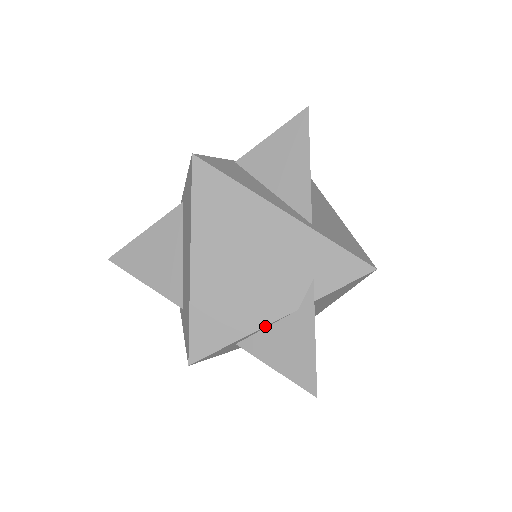
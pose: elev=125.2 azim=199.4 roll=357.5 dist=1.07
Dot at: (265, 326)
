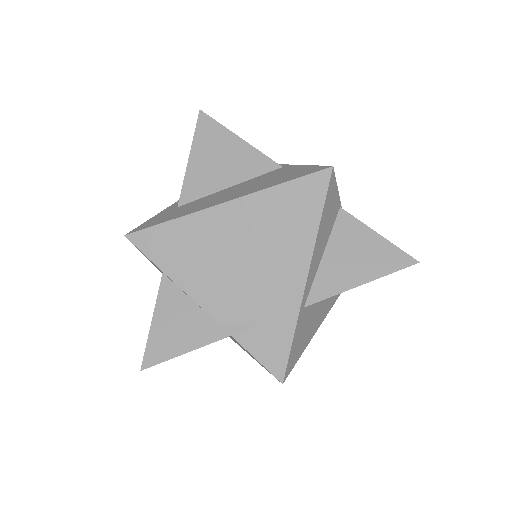
Dot at: (190, 297)
